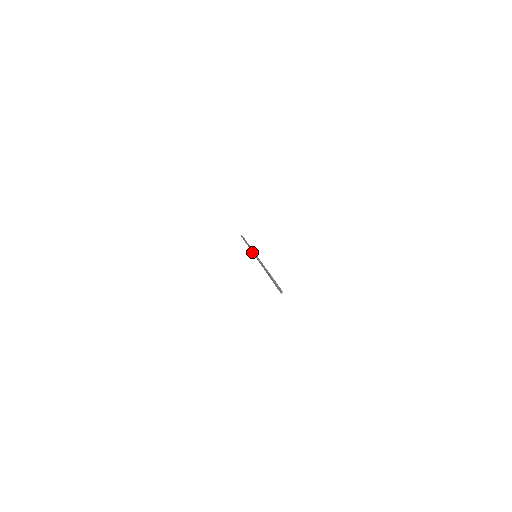
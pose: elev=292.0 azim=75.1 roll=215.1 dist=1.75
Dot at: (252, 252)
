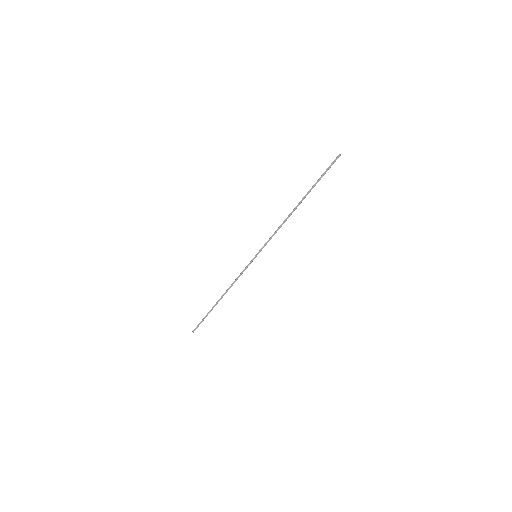
Dot at: (244, 270)
